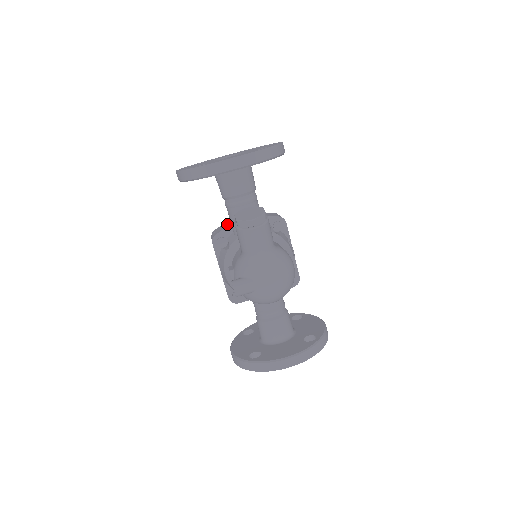
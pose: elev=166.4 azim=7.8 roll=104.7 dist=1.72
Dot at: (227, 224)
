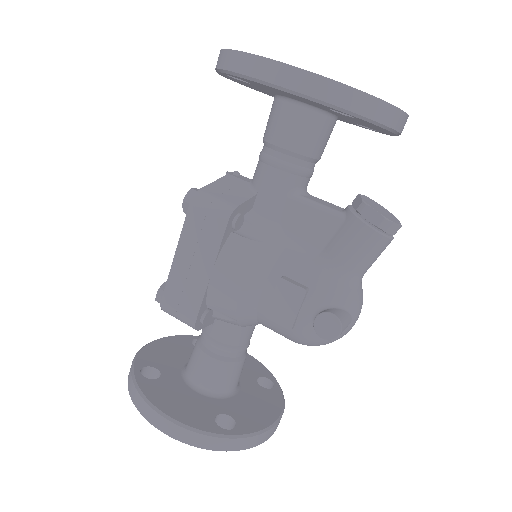
Dot at: (241, 190)
